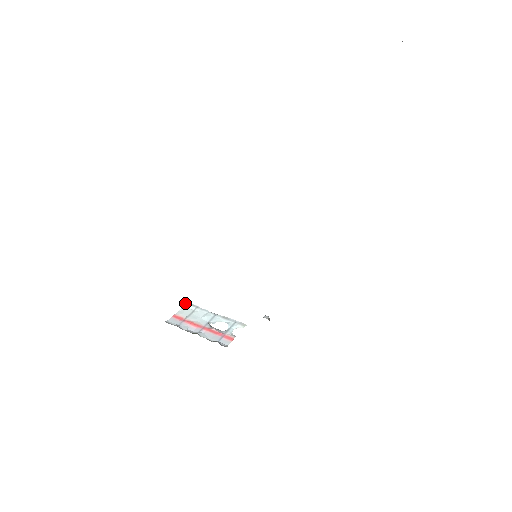
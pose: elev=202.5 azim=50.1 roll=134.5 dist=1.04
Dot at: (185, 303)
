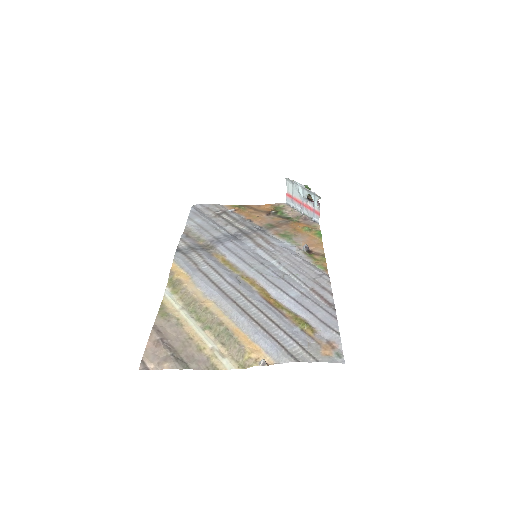
Dot at: occluded
